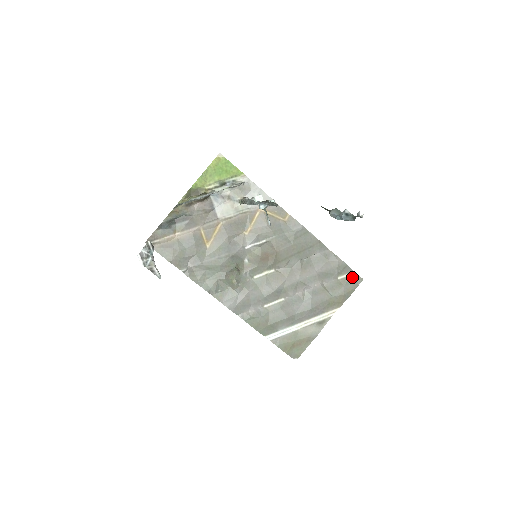
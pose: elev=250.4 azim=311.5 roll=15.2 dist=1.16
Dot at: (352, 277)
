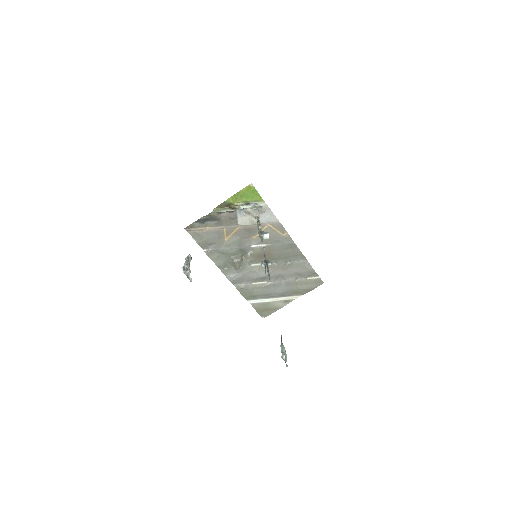
Dot at: (317, 280)
